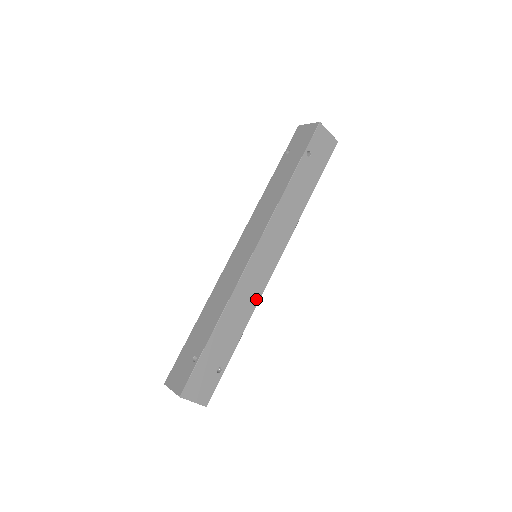
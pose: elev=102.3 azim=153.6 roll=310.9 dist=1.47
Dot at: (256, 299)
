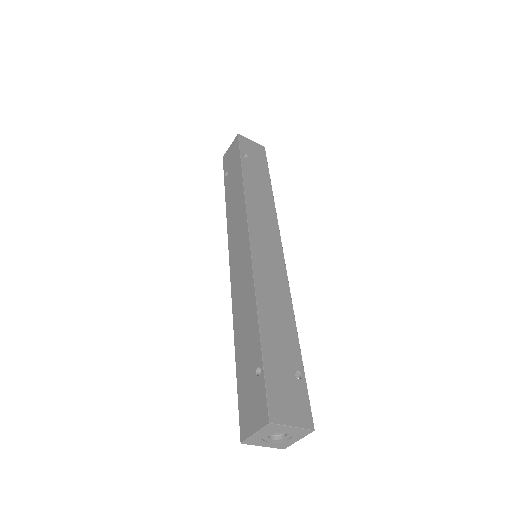
Dot at: (285, 285)
